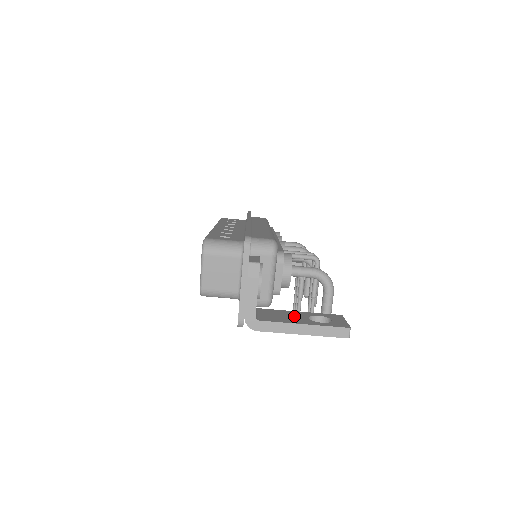
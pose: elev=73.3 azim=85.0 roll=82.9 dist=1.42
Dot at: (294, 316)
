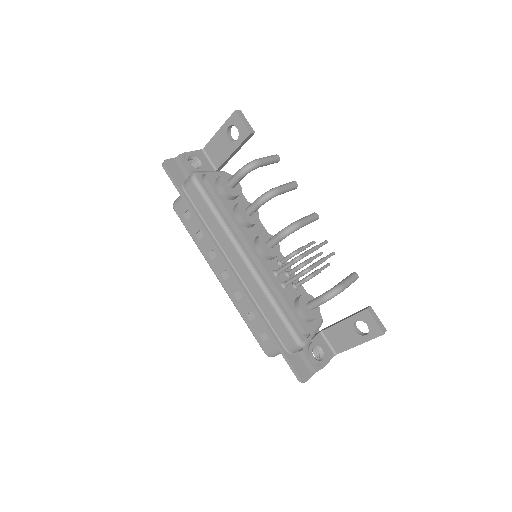
Dot at: (346, 334)
